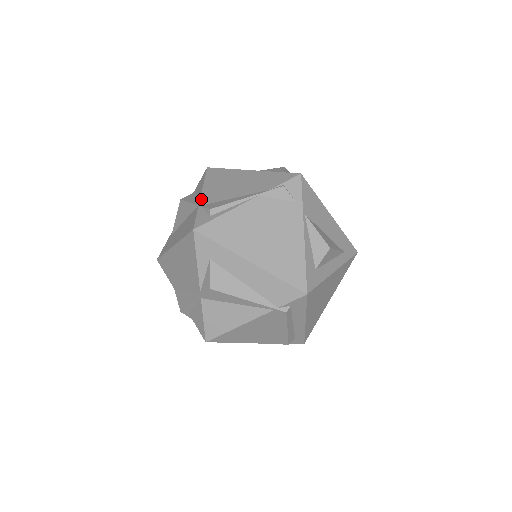
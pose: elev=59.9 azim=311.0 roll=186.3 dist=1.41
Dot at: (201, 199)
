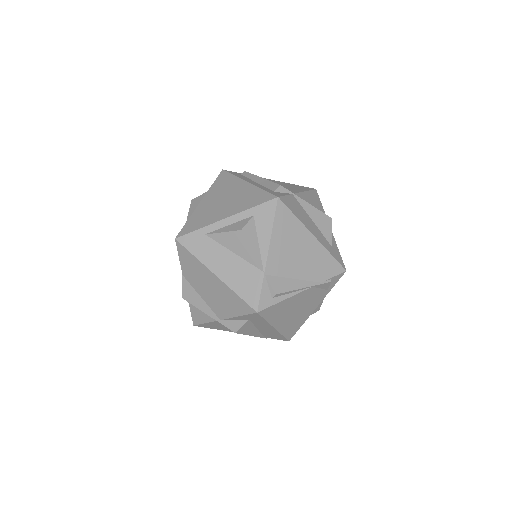
Dot at: (268, 263)
